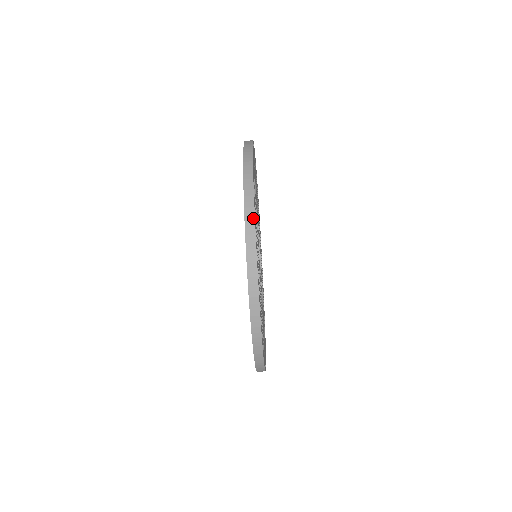
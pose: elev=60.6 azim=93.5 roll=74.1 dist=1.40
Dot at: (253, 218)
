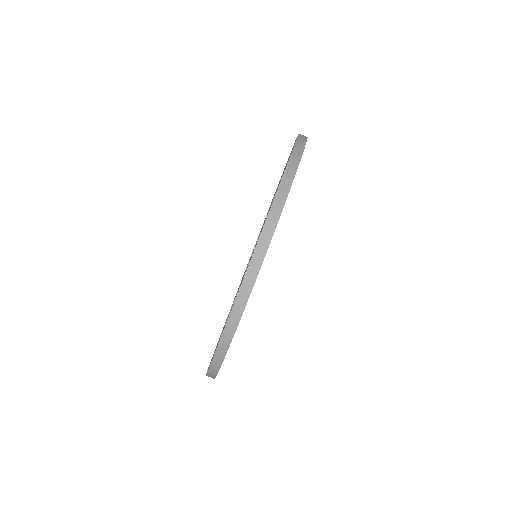
Dot at: (261, 261)
